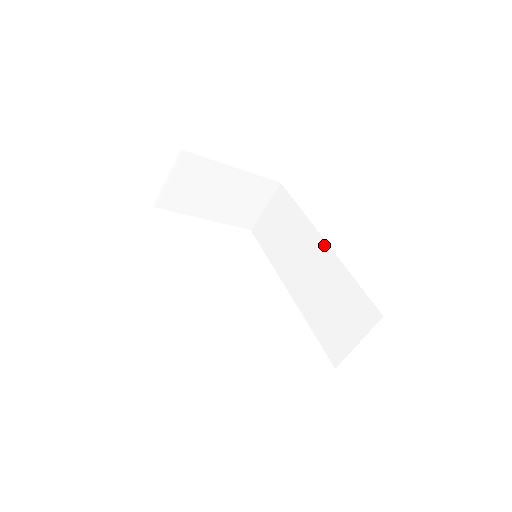
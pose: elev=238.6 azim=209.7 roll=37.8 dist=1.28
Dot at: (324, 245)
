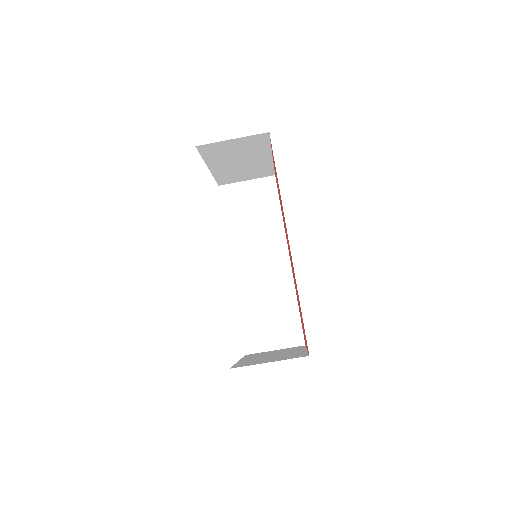
Dot at: (287, 262)
